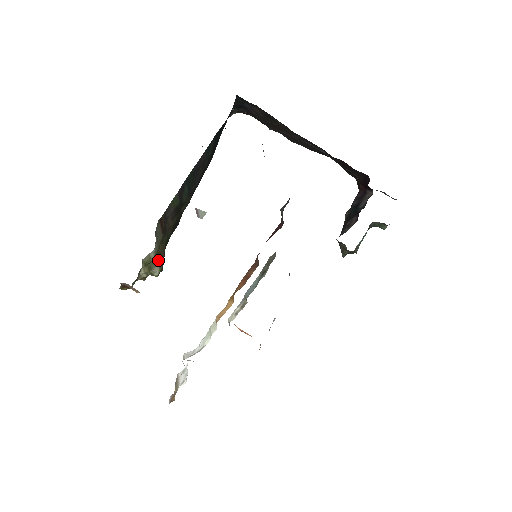
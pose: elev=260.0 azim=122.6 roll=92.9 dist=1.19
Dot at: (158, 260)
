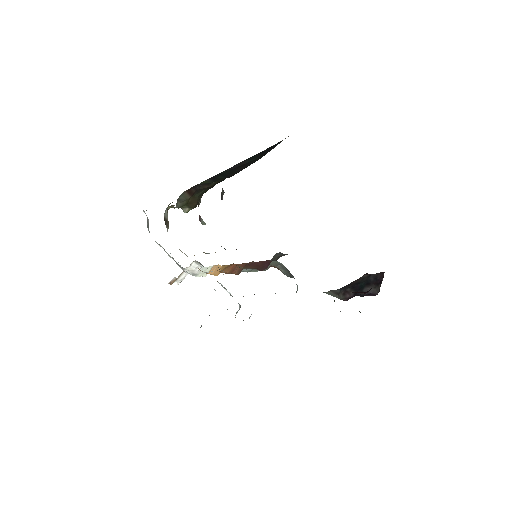
Dot at: (187, 205)
